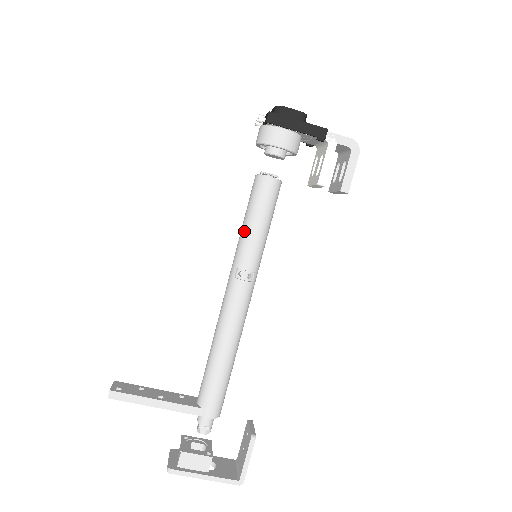
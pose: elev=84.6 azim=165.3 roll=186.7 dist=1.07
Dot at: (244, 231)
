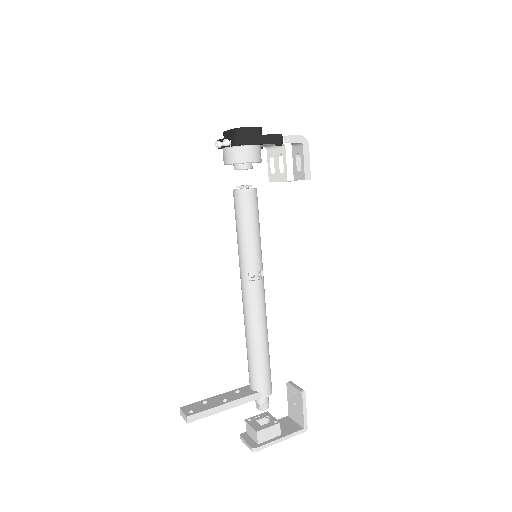
Dot at: (243, 241)
